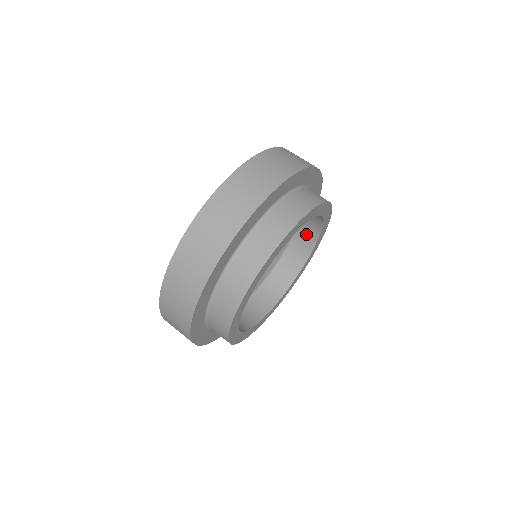
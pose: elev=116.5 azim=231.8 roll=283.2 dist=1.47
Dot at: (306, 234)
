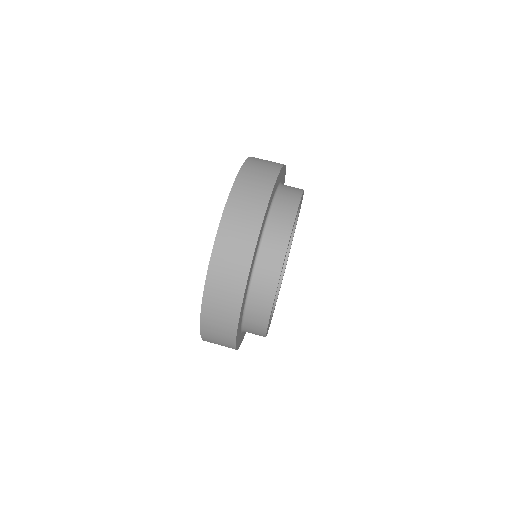
Dot at: occluded
